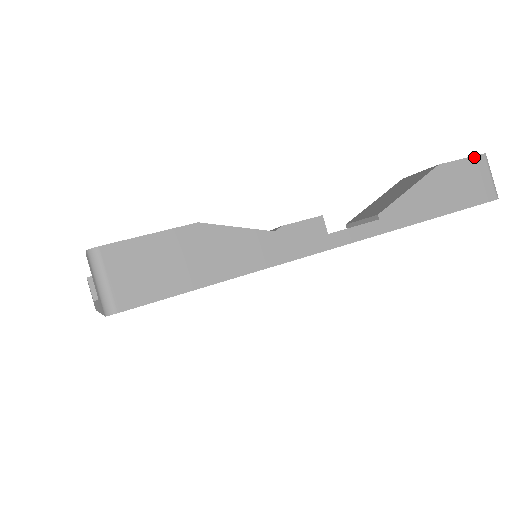
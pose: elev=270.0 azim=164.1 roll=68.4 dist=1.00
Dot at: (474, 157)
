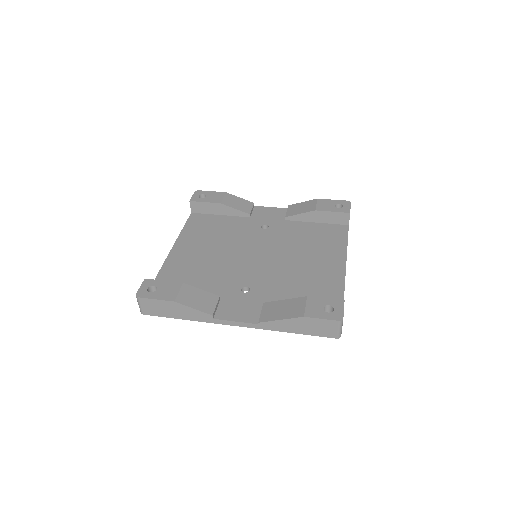
Dot at: (330, 320)
